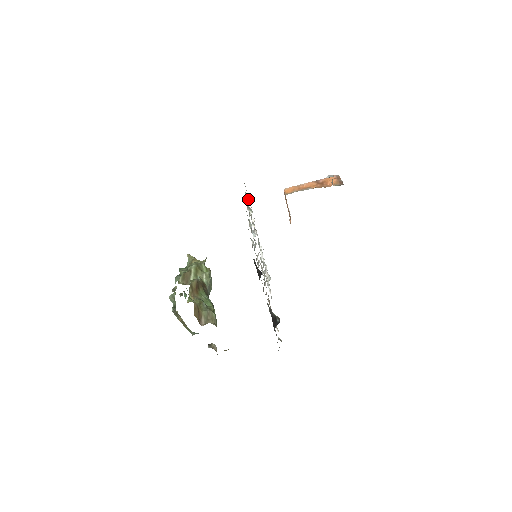
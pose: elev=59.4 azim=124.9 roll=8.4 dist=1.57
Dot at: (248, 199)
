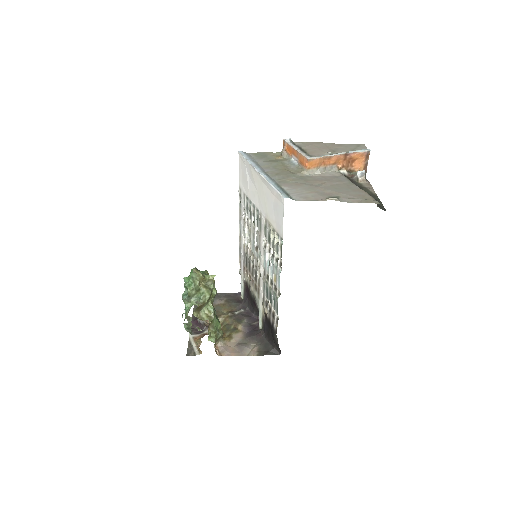
Dot at: (279, 237)
